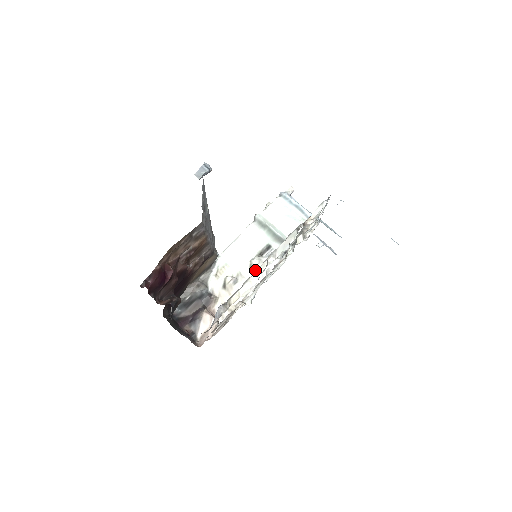
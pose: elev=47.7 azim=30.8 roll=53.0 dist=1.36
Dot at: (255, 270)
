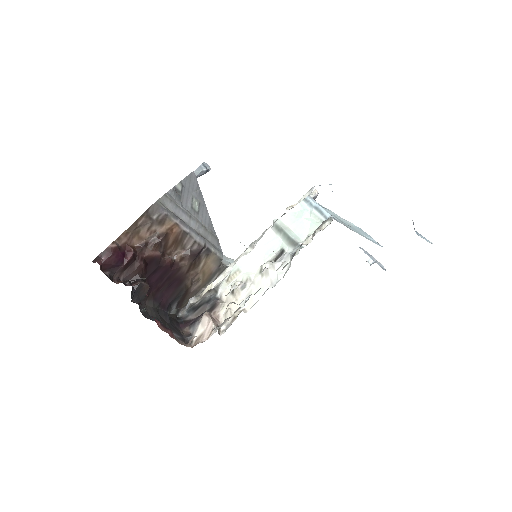
Dot at: (264, 275)
